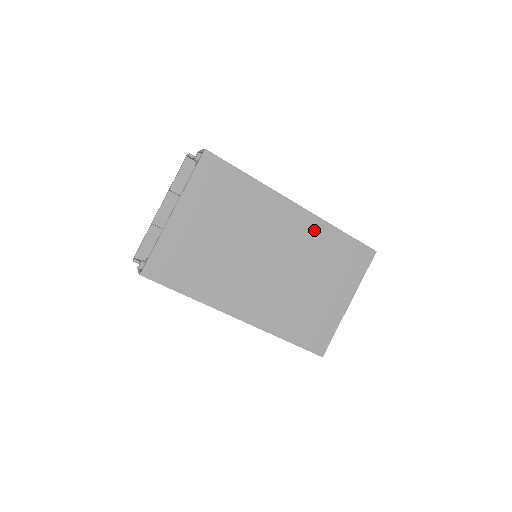
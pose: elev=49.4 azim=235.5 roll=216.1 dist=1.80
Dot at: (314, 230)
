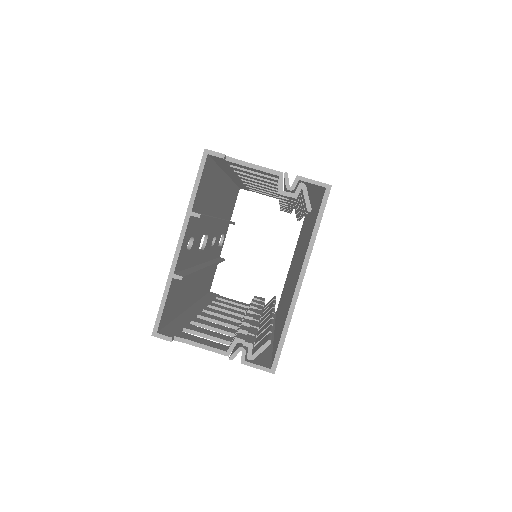
Dot at: occluded
